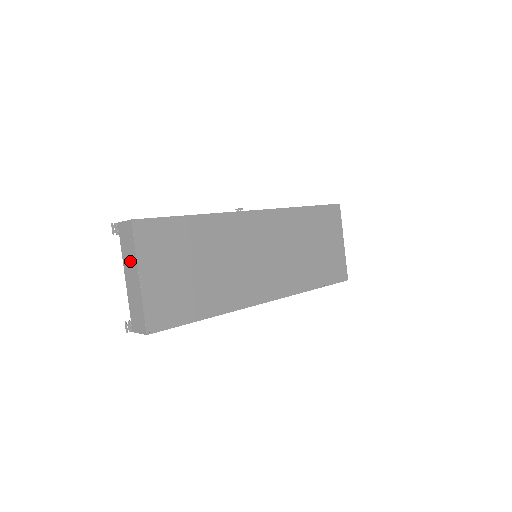
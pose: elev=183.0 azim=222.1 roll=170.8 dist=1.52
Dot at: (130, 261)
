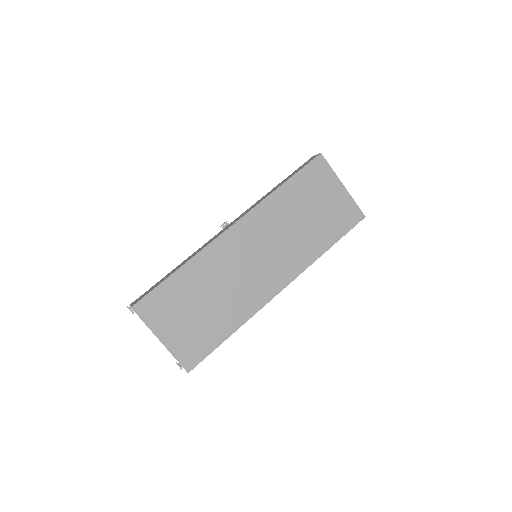
Dot at: occluded
